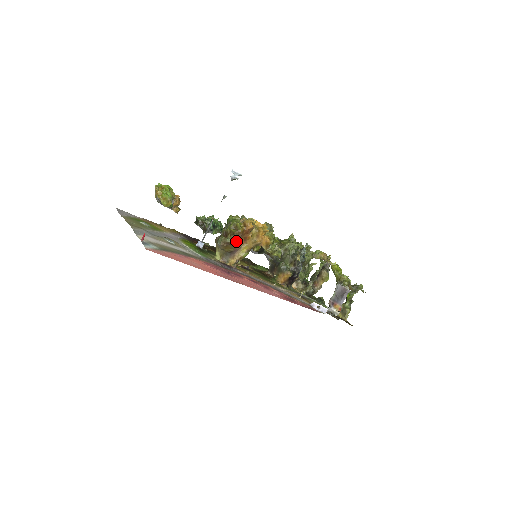
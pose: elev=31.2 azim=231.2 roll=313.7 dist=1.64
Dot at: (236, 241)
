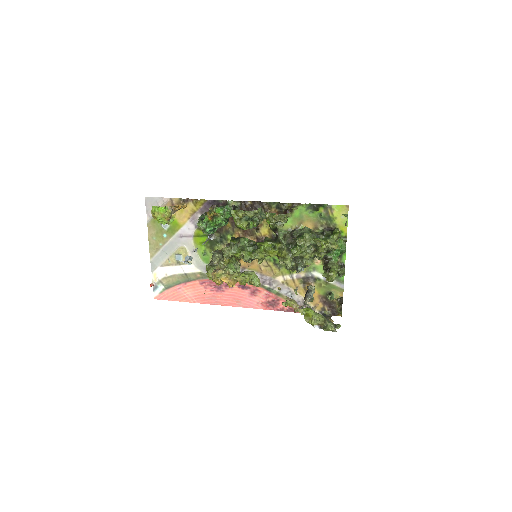
Dot at: occluded
